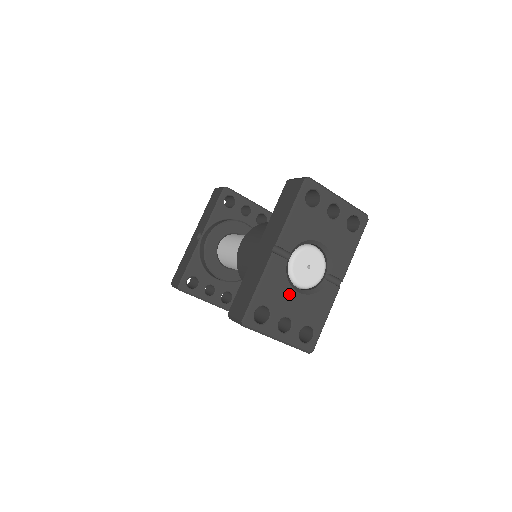
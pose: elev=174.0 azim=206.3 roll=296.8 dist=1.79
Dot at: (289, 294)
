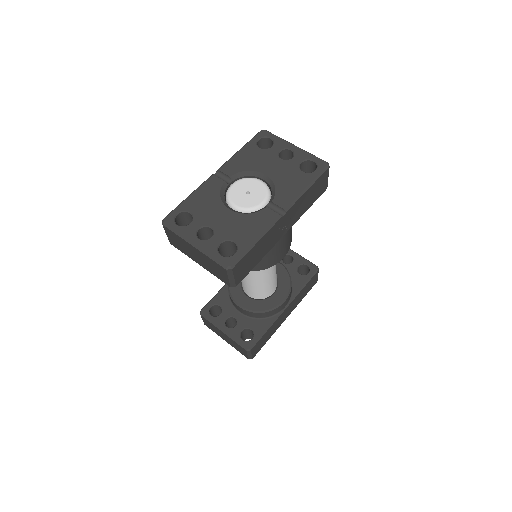
Dot at: (218, 208)
